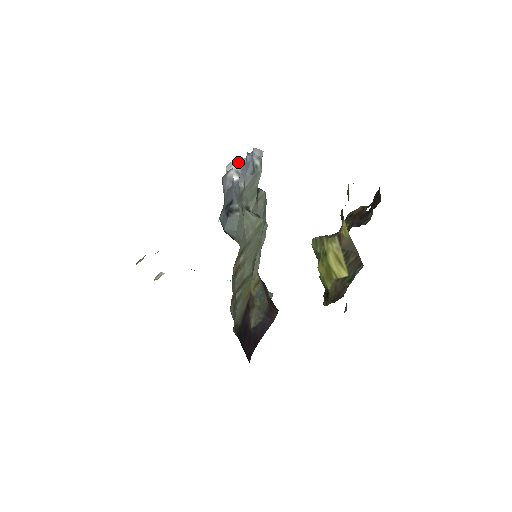
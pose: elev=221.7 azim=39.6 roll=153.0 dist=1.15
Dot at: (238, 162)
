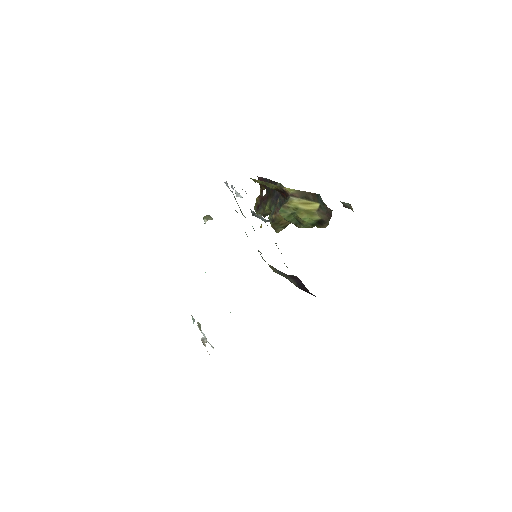
Dot at: occluded
